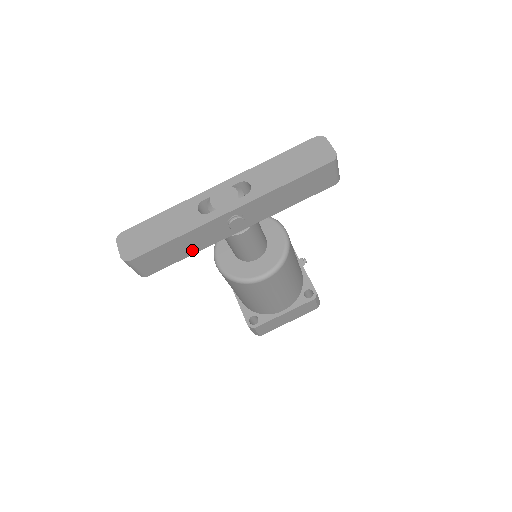
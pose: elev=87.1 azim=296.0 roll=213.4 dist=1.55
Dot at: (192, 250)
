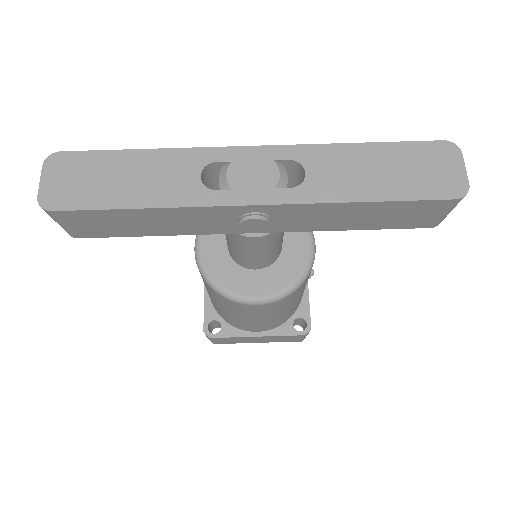
Dot at: (165, 230)
